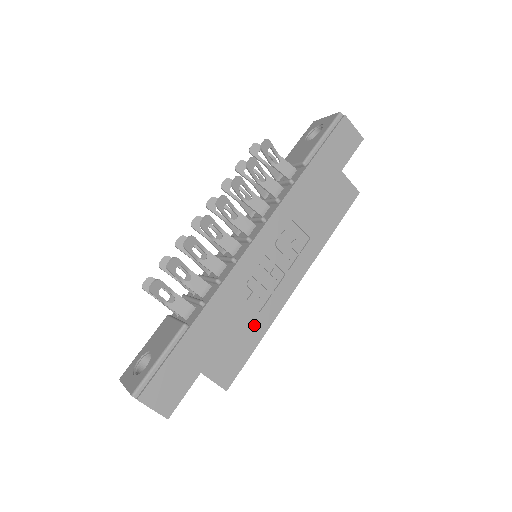
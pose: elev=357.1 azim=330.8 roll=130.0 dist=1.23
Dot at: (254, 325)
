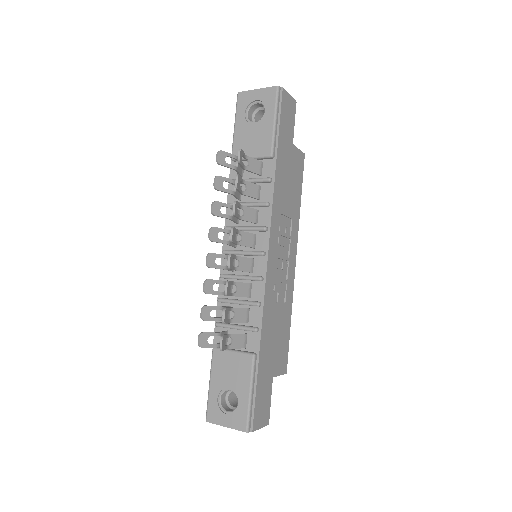
Dot at: (285, 315)
